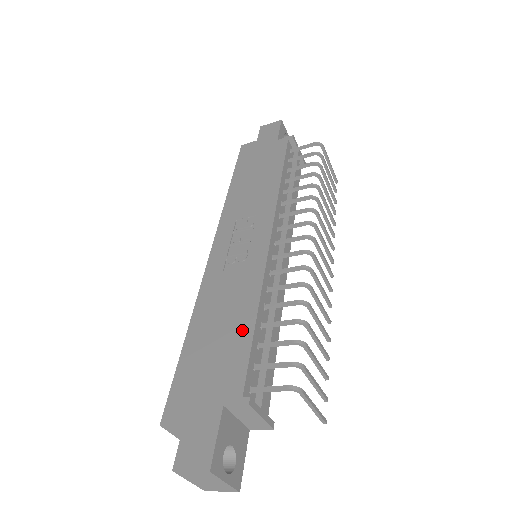
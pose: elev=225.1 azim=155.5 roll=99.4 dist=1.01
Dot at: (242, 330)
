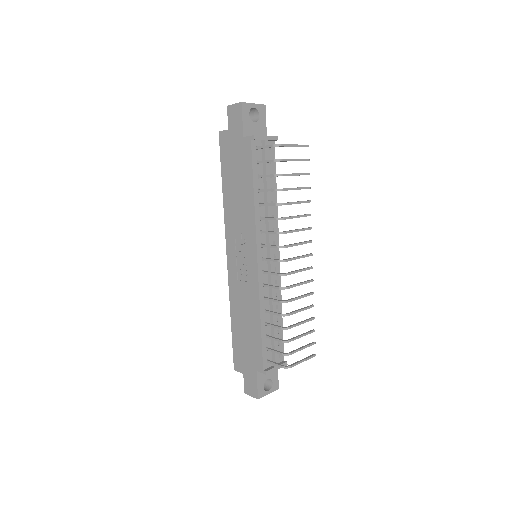
Dot at: (256, 330)
